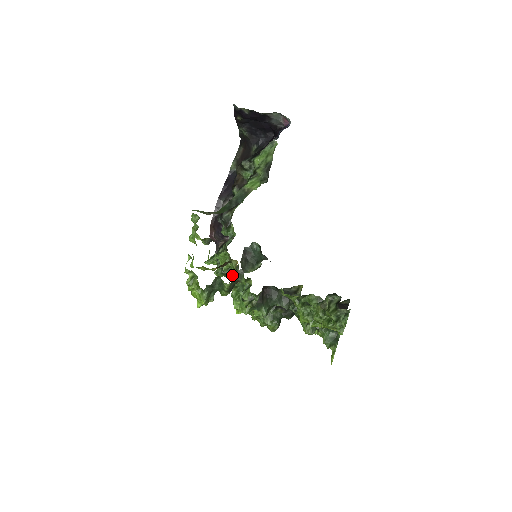
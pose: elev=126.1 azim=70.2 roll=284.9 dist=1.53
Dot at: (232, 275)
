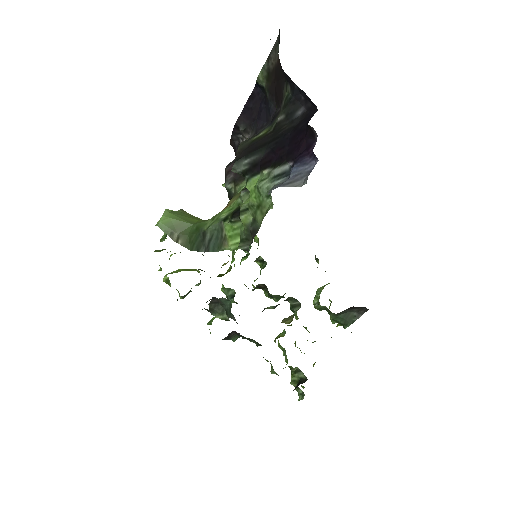
Dot at: occluded
